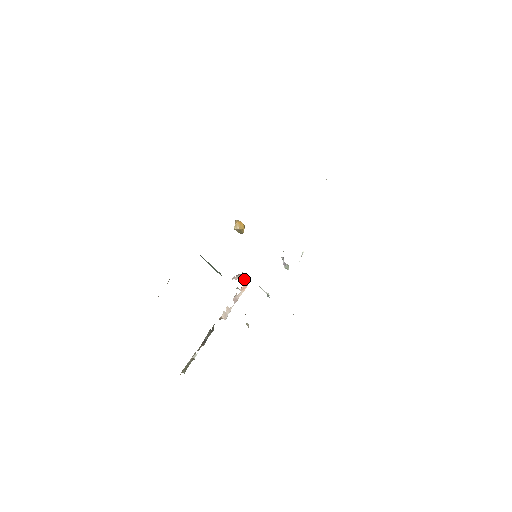
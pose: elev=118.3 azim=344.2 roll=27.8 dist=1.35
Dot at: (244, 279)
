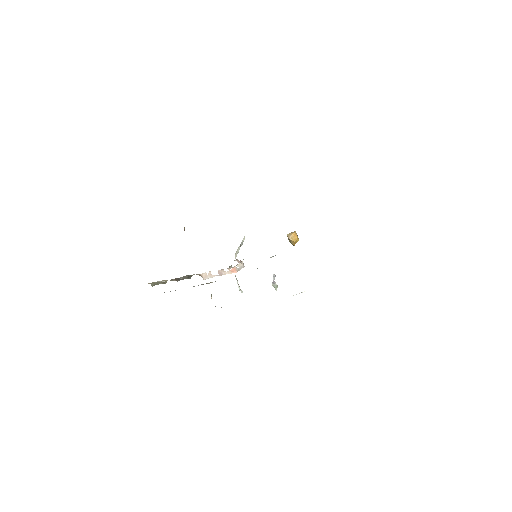
Dot at: (239, 266)
